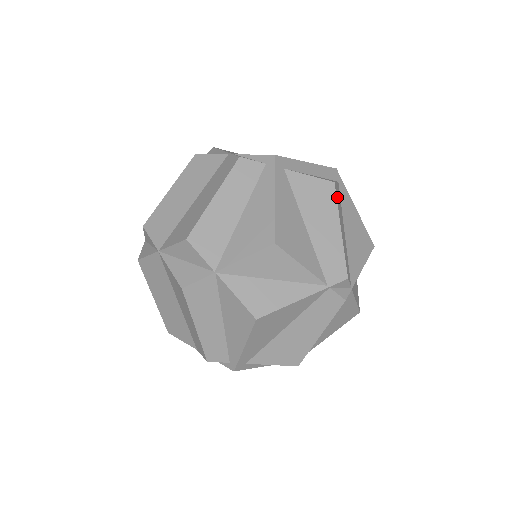
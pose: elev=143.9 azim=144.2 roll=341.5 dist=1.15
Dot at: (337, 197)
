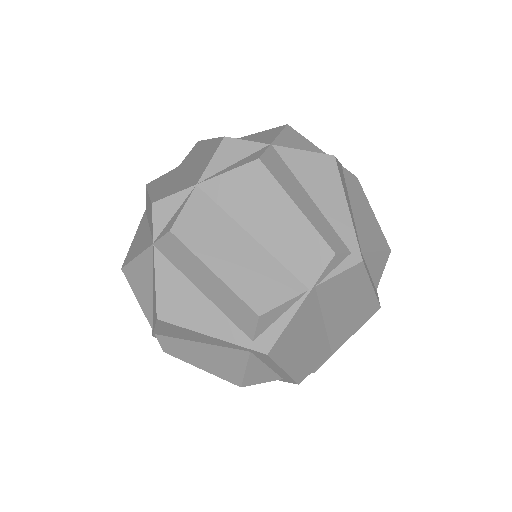
Dot at: occluded
